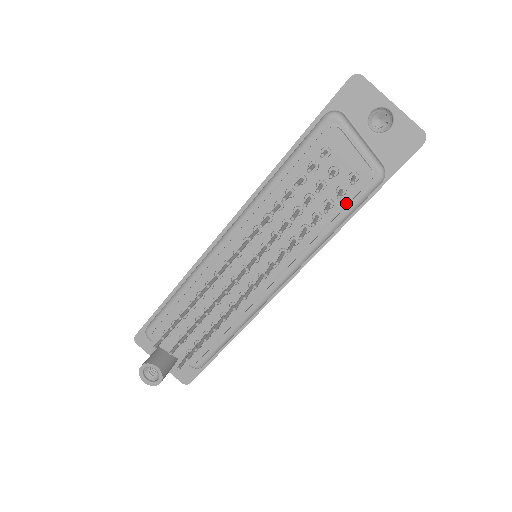
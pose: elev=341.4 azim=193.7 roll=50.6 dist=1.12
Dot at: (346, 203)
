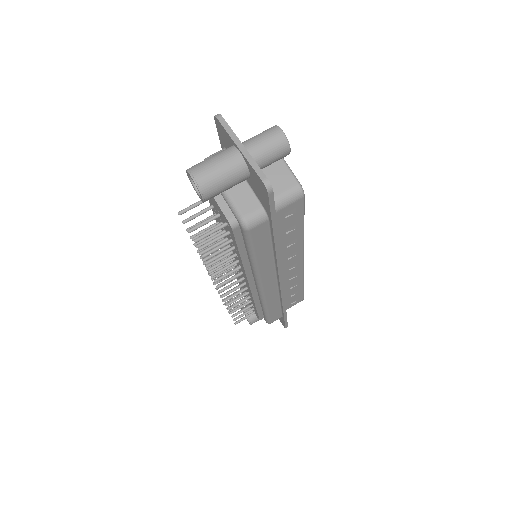
Dot at: (236, 243)
